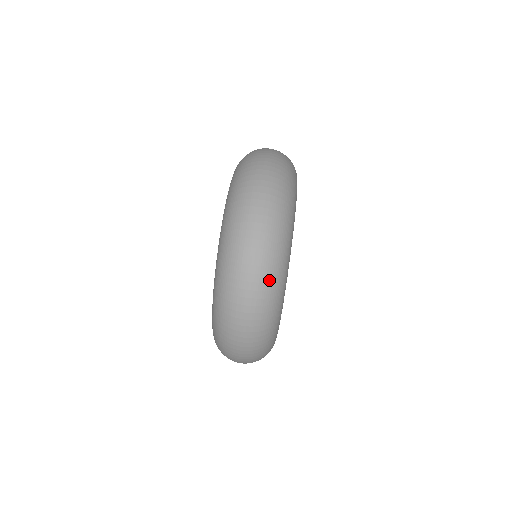
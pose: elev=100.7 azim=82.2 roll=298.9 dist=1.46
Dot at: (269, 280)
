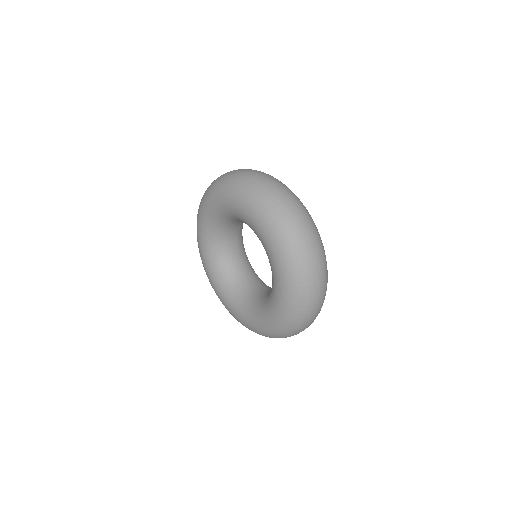
Dot at: occluded
